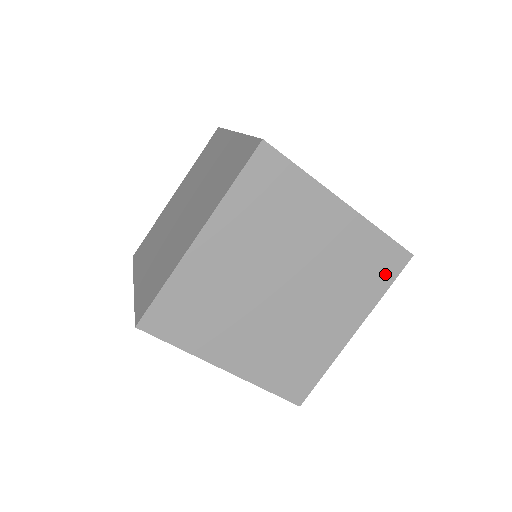
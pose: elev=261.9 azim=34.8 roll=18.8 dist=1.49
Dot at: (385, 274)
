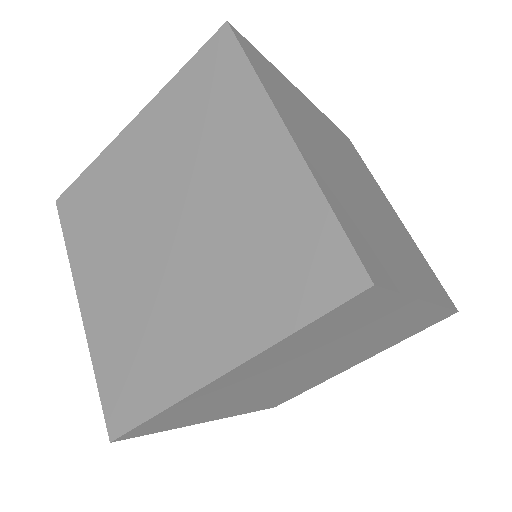
Dot at: (419, 329)
